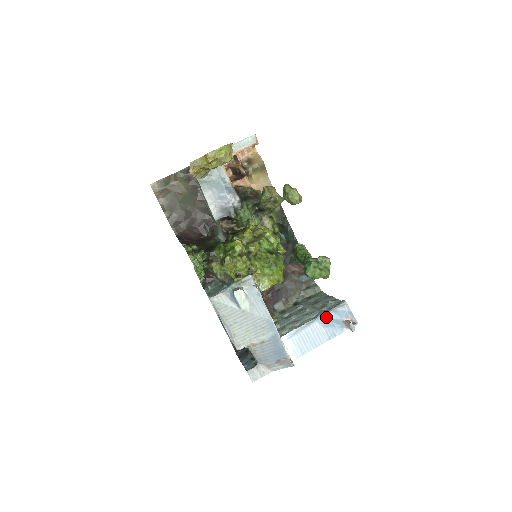
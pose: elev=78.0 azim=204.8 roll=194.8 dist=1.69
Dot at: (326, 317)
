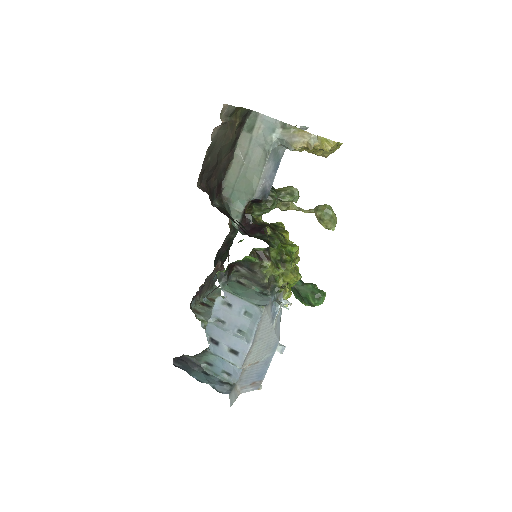
Dot at: occluded
